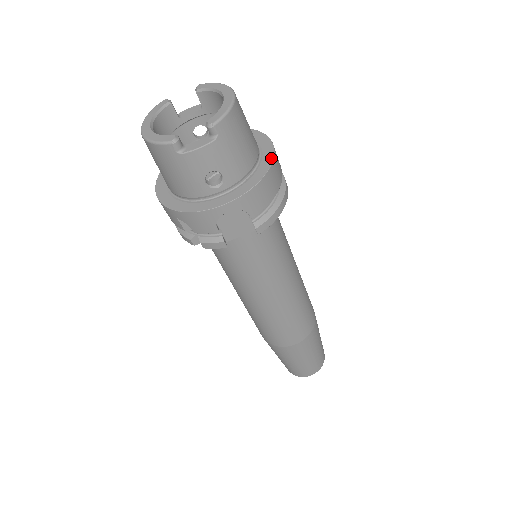
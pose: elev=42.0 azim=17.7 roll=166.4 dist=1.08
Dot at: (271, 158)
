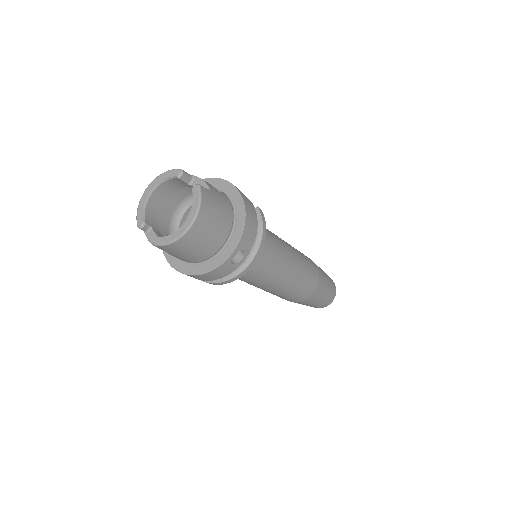
Dot at: (214, 267)
